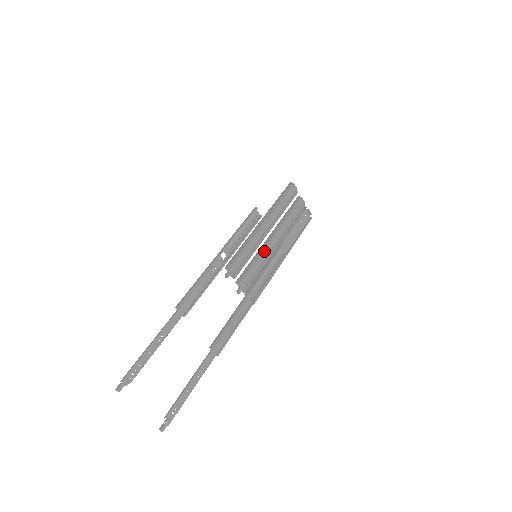
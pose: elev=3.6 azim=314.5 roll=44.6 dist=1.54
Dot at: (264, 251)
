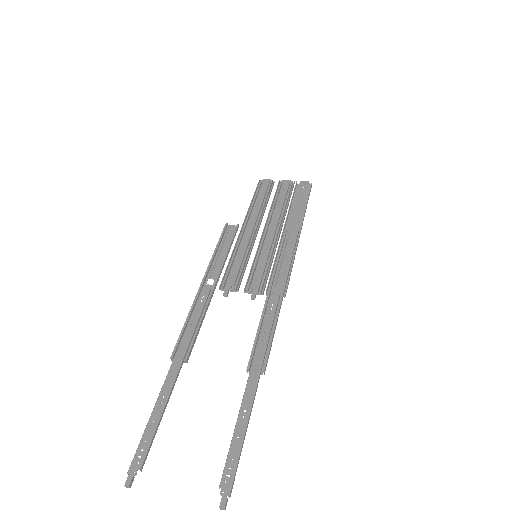
Dot at: (263, 245)
